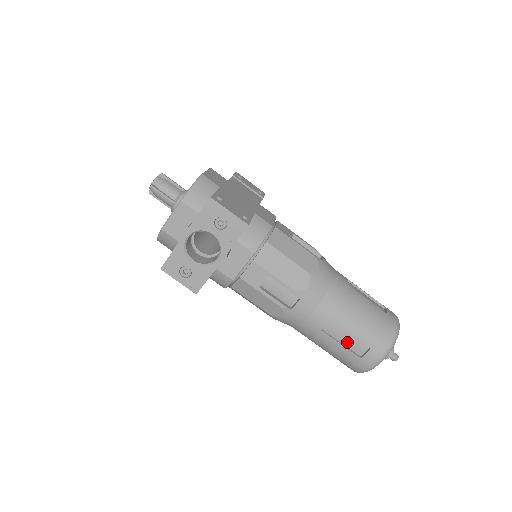
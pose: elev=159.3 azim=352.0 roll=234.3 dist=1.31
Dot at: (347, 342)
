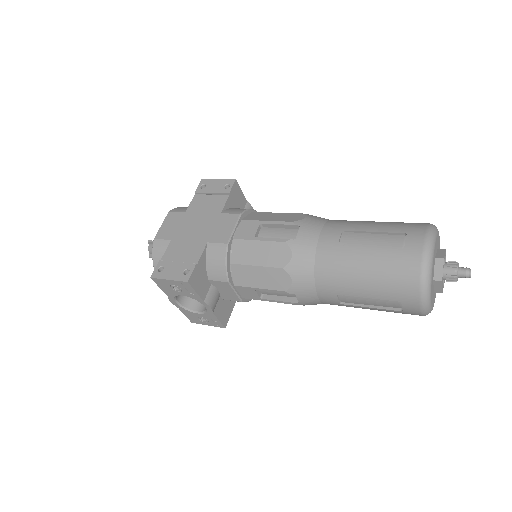
Dot at: (376, 303)
